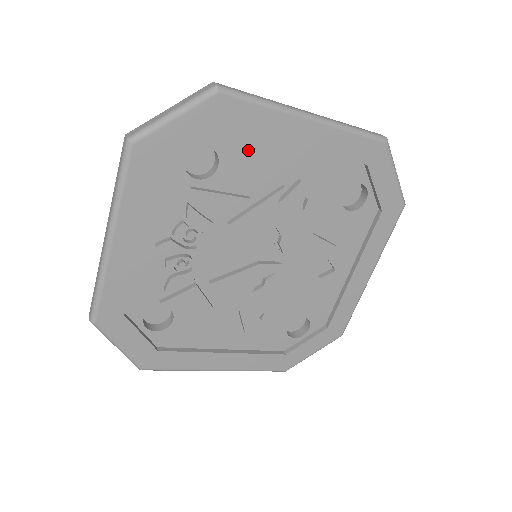
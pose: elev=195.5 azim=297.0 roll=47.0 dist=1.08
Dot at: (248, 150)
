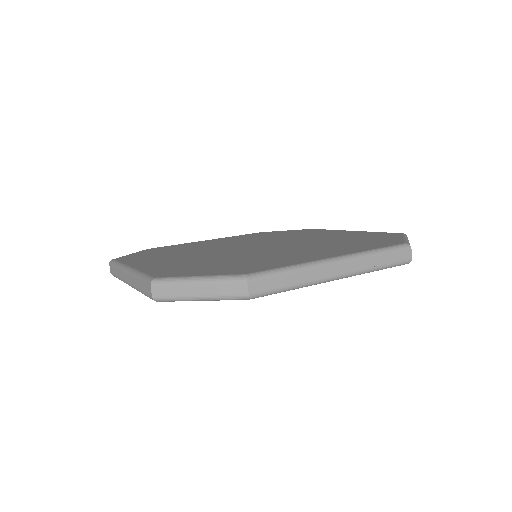
Dot at: occluded
